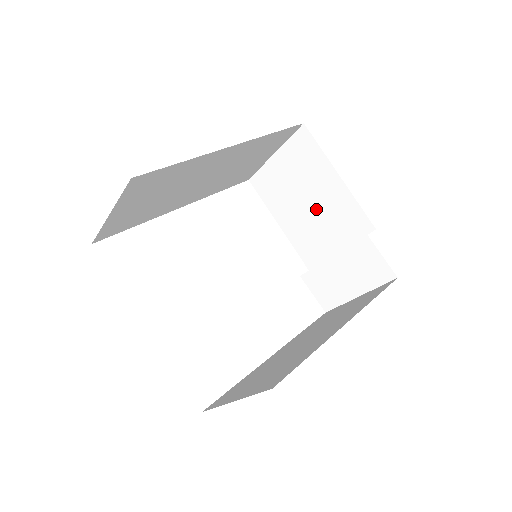
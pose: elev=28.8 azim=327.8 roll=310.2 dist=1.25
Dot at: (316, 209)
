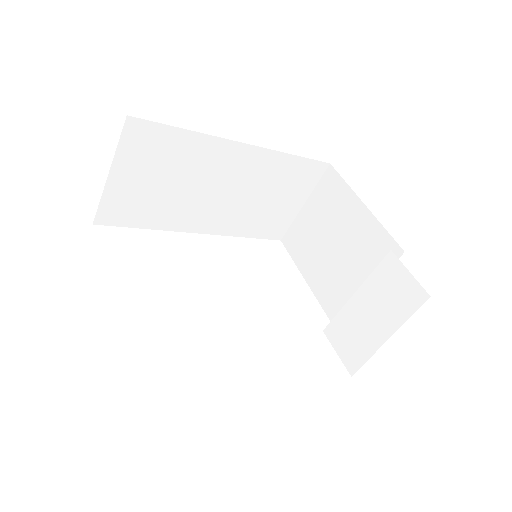
Dot at: (342, 250)
